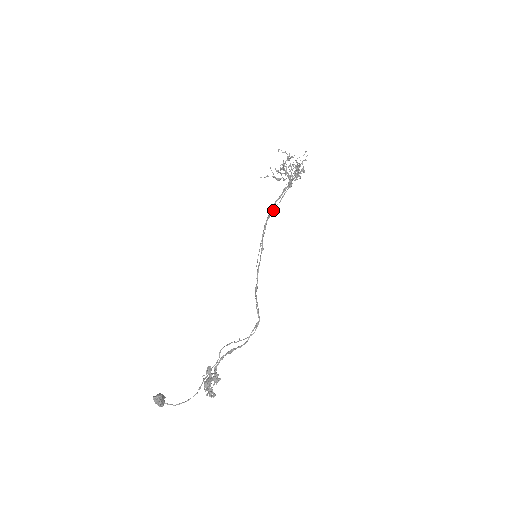
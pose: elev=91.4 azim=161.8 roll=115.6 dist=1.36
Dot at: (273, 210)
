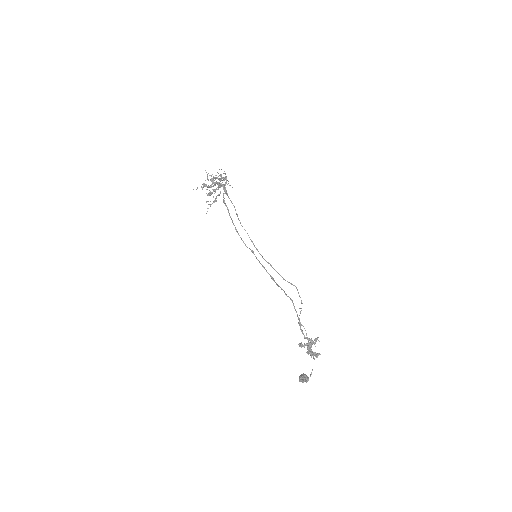
Dot at: (237, 215)
